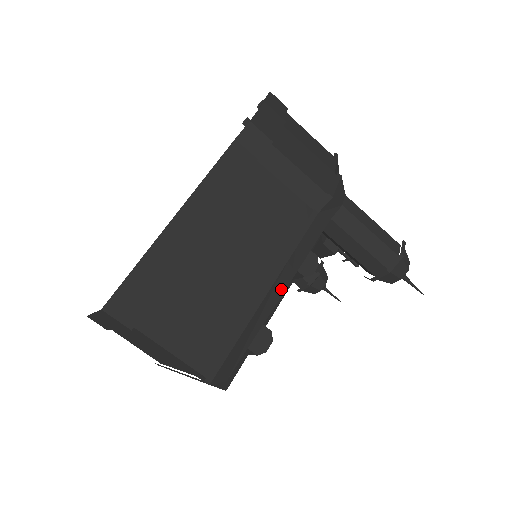
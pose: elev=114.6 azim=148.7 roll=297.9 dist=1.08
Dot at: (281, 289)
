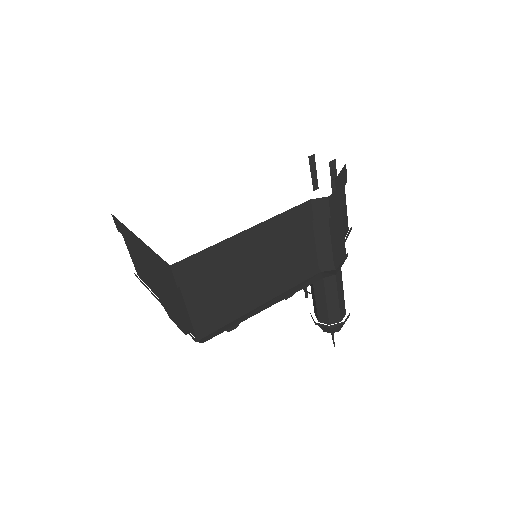
Dot at: (269, 305)
